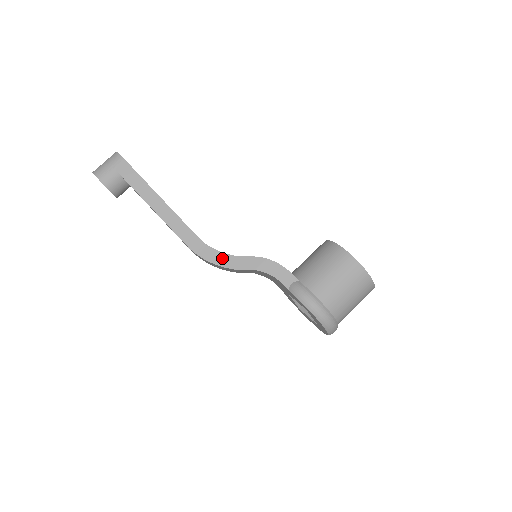
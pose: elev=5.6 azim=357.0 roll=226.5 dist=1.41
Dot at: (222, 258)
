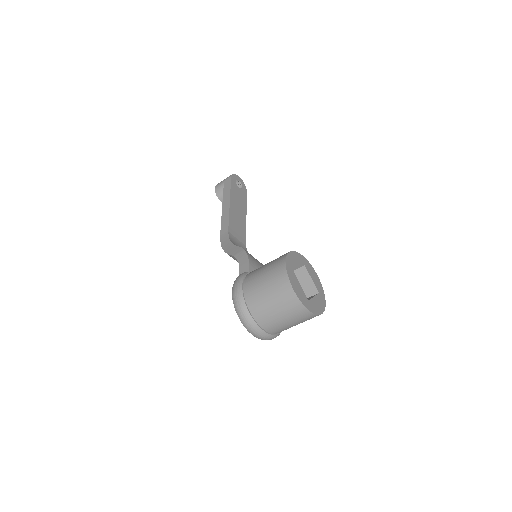
Dot at: (228, 245)
